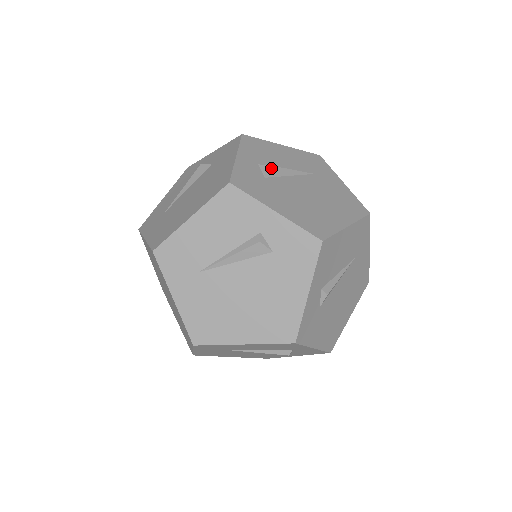
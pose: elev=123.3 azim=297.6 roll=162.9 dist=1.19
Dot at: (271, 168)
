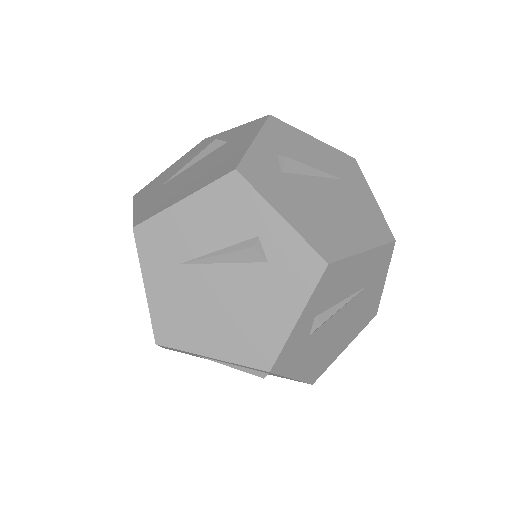
Dot at: occluded
